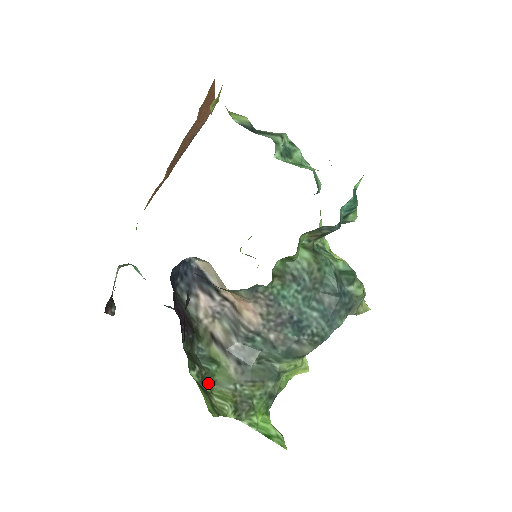
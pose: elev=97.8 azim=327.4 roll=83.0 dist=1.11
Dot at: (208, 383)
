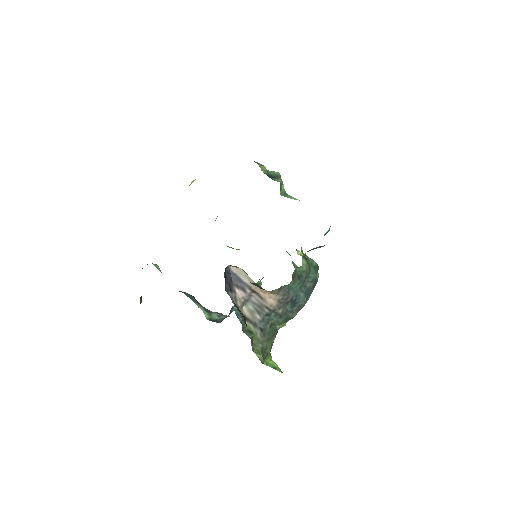
Dot at: occluded
